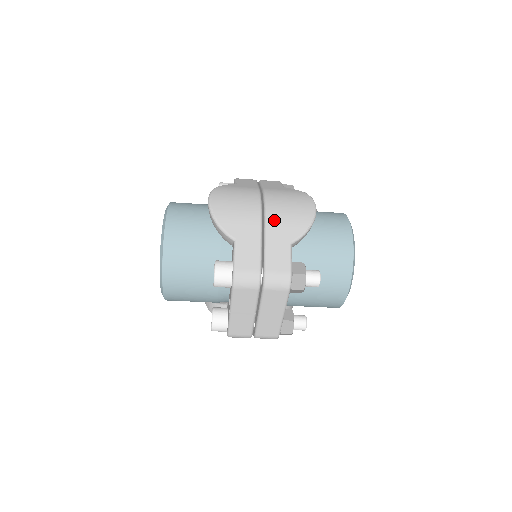
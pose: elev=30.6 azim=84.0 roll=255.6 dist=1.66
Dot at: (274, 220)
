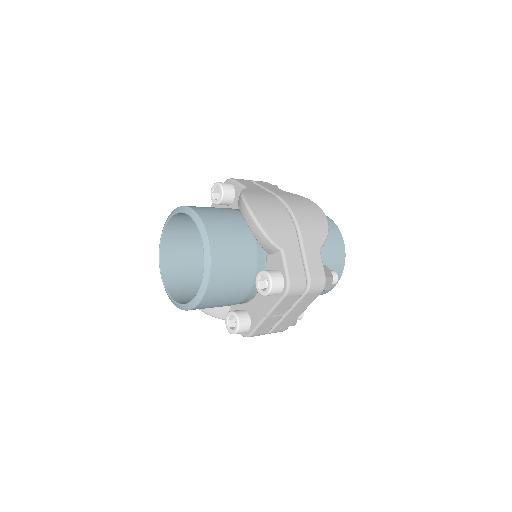
Dot at: (305, 228)
